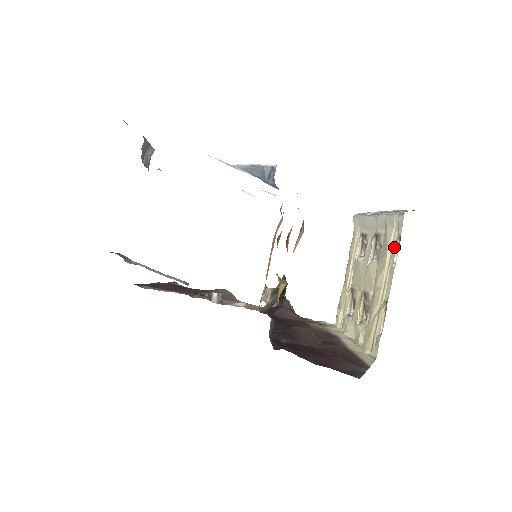
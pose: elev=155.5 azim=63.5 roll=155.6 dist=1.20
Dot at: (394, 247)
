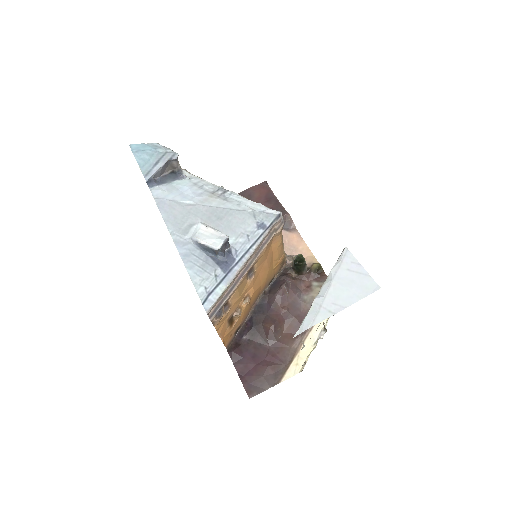
Dot at: occluded
